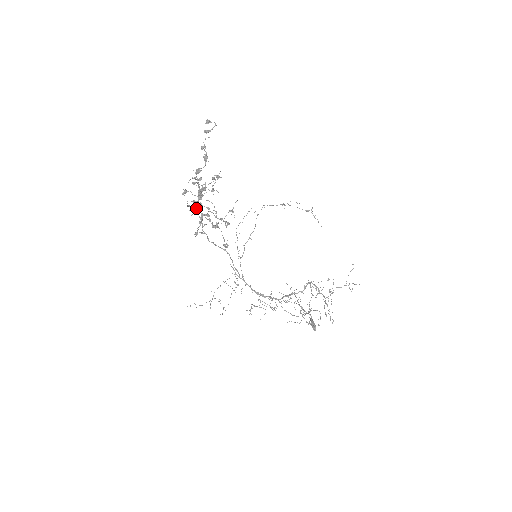
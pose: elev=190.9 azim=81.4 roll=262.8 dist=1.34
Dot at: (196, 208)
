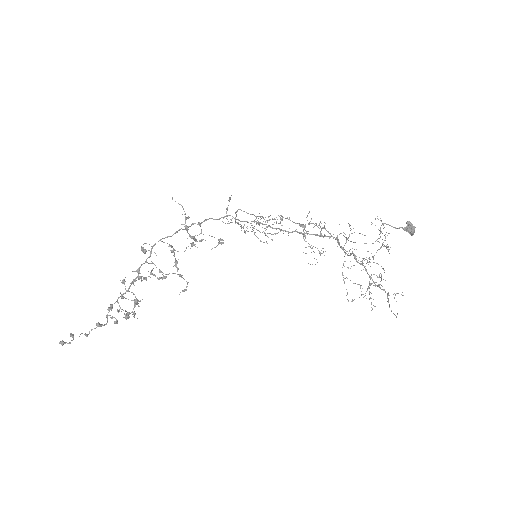
Dot at: (150, 274)
